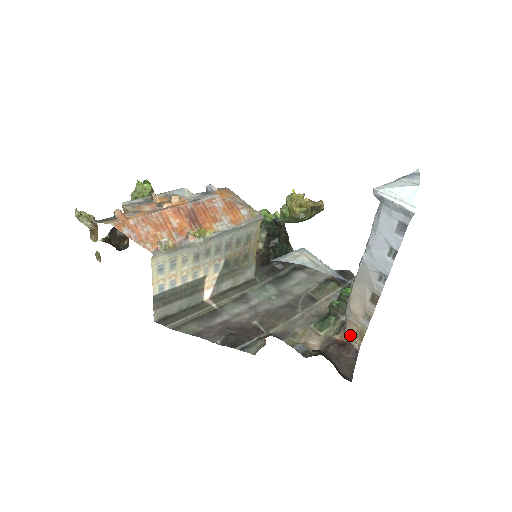
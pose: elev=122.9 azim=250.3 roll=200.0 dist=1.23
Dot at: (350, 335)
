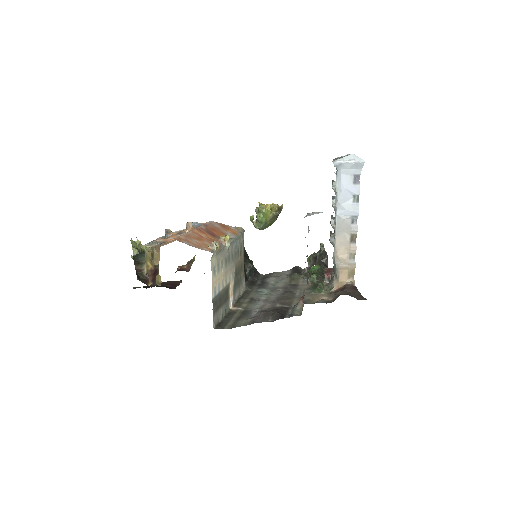
Dot at: (344, 280)
